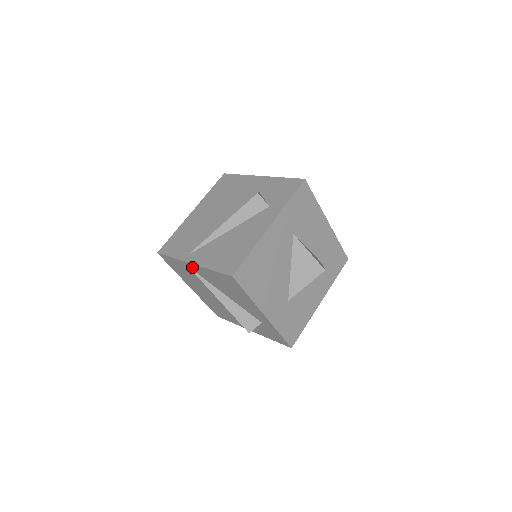
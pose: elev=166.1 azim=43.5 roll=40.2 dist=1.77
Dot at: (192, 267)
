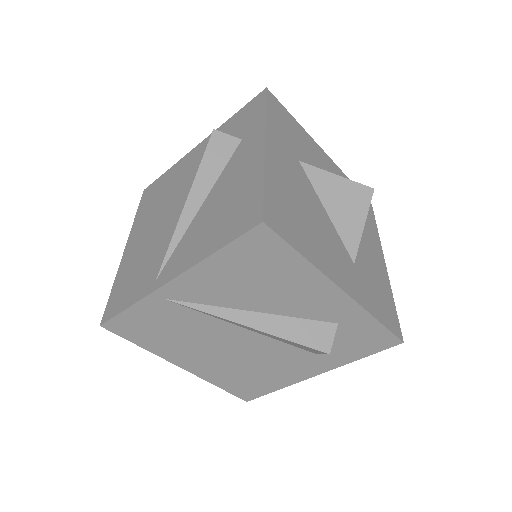
Dot at: (174, 292)
